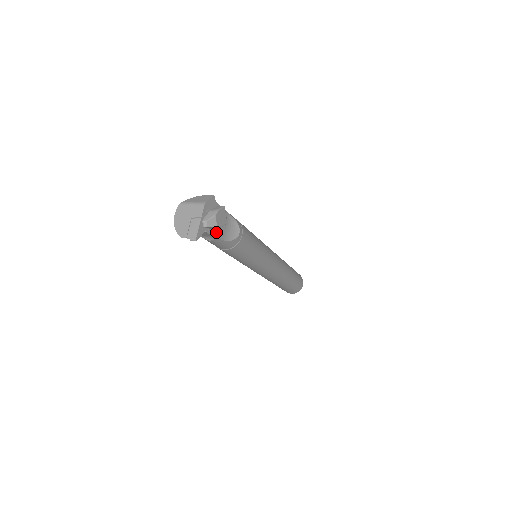
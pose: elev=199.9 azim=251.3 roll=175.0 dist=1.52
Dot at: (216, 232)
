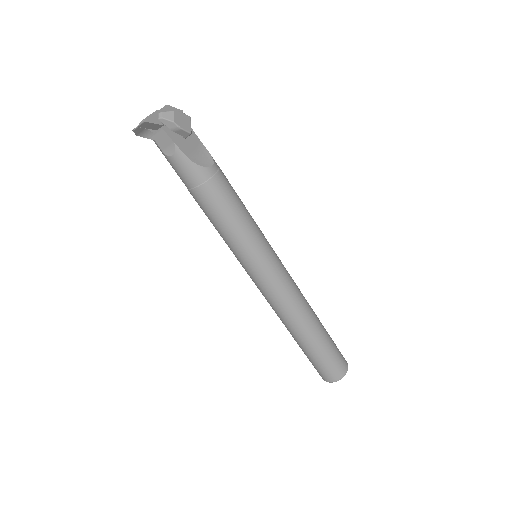
Dot at: (178, 142)
